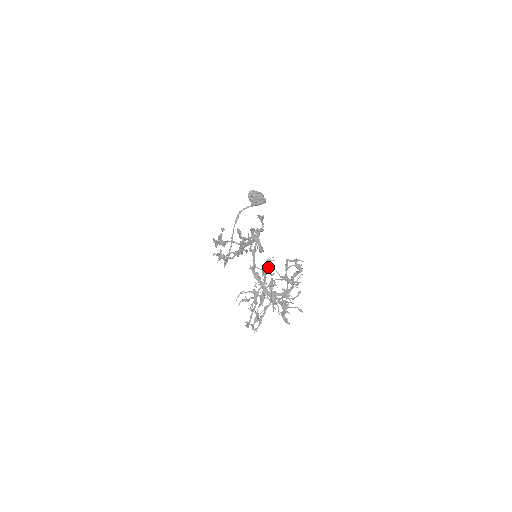
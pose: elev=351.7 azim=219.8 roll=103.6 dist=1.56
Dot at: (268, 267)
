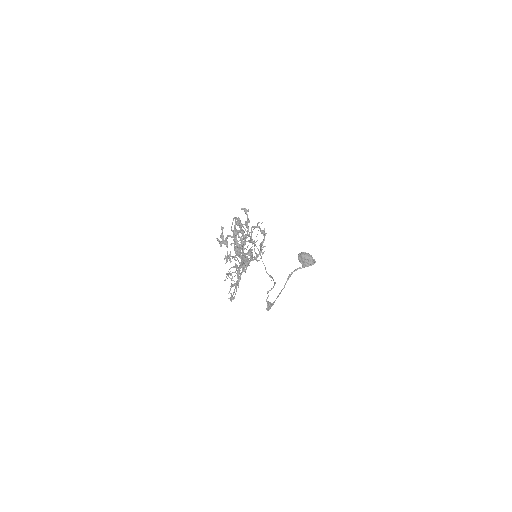
Dot at: (245, 242)
